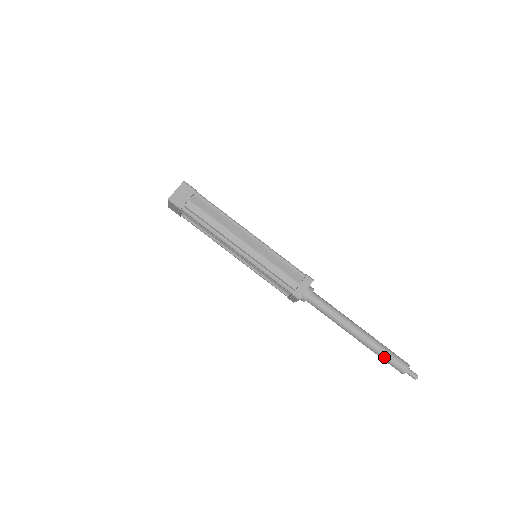
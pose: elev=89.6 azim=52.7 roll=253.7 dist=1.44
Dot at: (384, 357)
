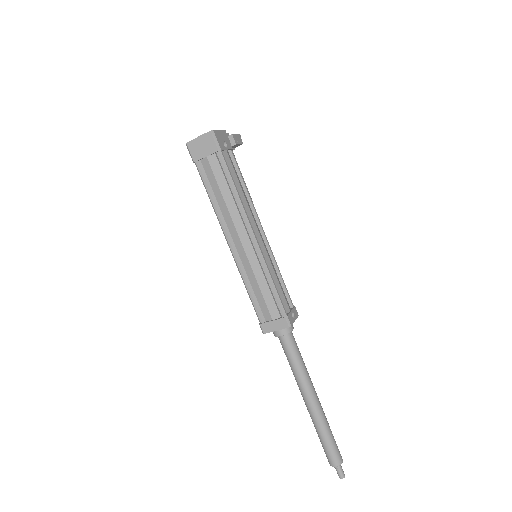
Dot at: (319, 438)
